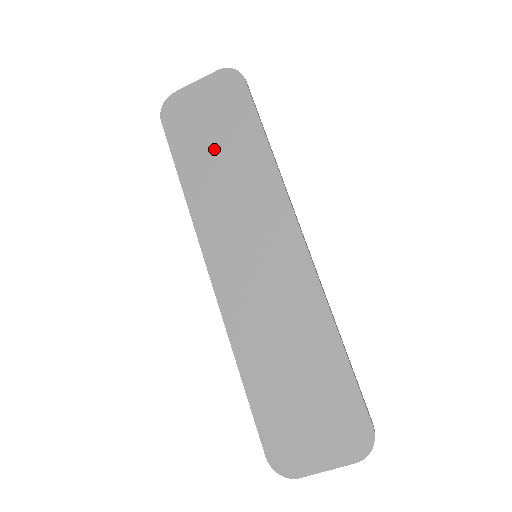
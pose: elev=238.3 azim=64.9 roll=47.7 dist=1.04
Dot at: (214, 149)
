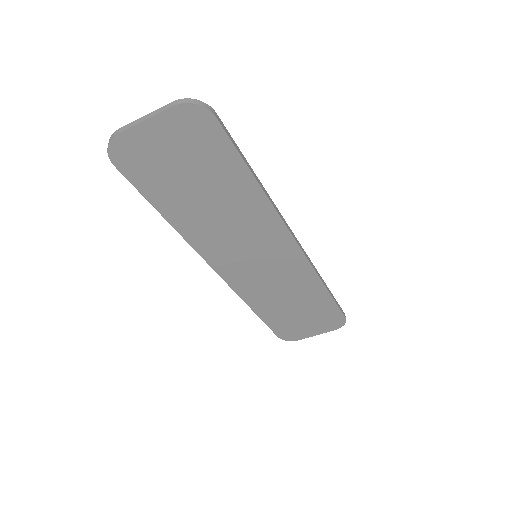
Dot at: (195, 190)
